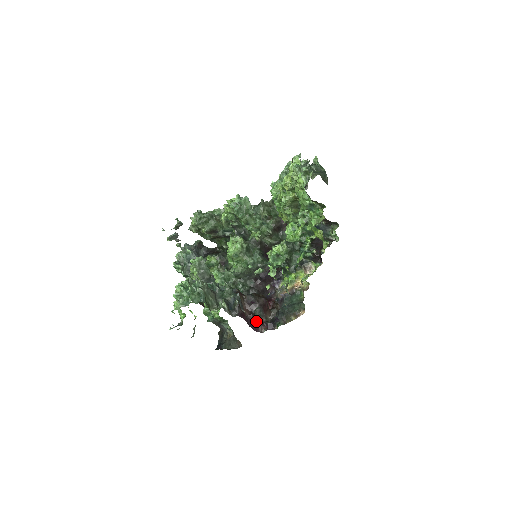
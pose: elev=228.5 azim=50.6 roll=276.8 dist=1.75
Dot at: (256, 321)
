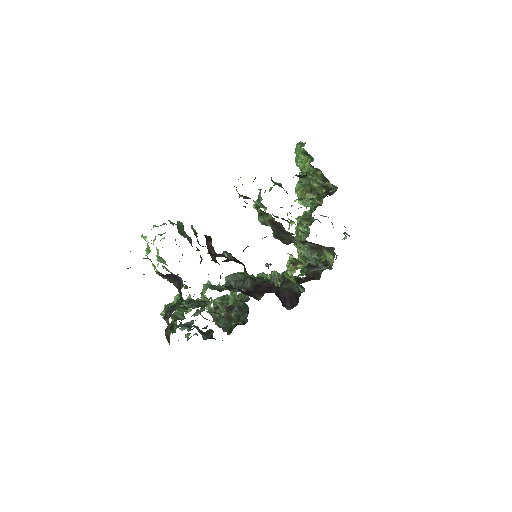
Dot at: (218, 254)
